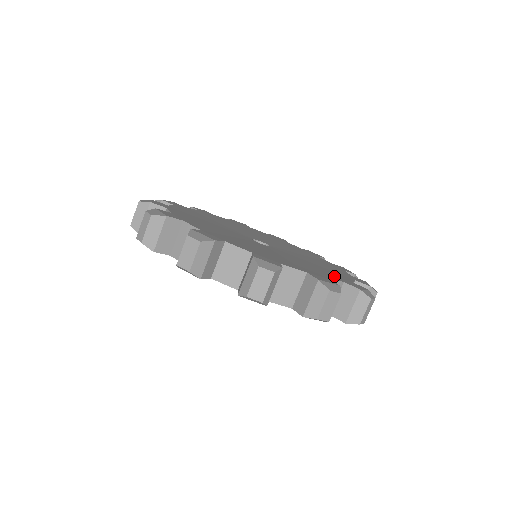
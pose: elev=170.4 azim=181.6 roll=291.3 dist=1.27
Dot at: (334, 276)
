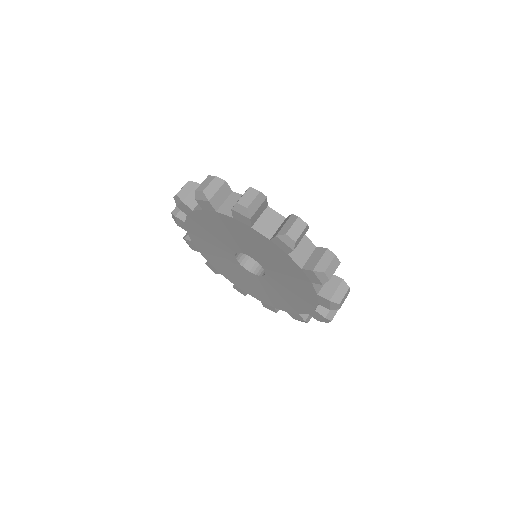
Dot at: occluded
